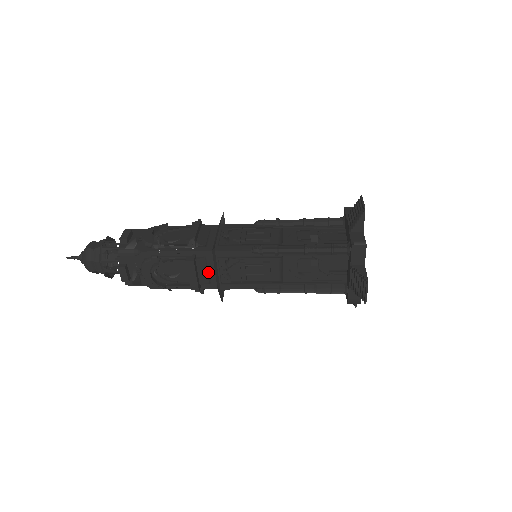
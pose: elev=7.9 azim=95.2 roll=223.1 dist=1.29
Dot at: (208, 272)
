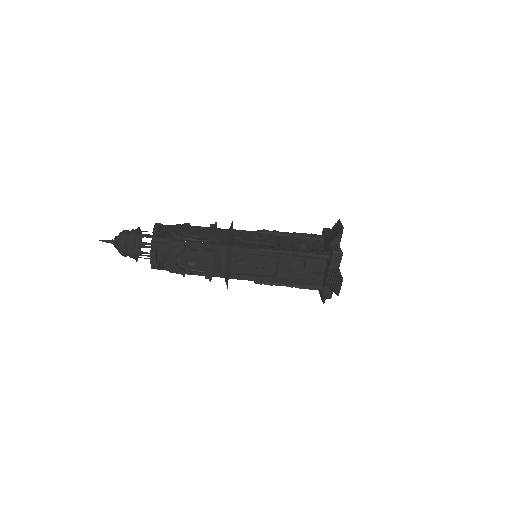
Dot at: (221, 263)
